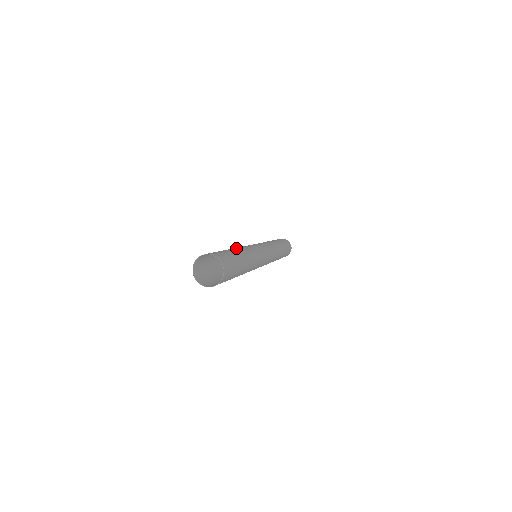
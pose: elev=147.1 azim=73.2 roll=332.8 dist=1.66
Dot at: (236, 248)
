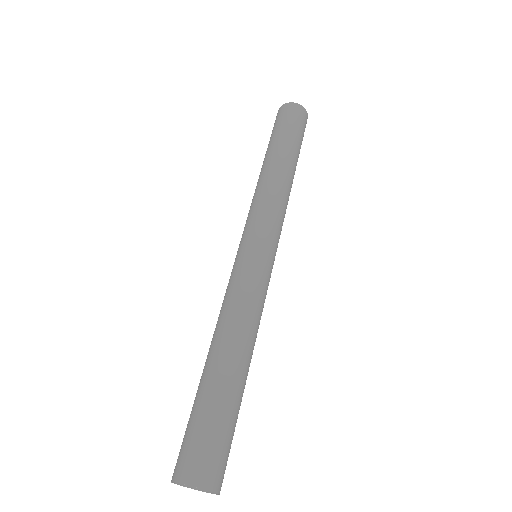
Dot at: (228, 353)
